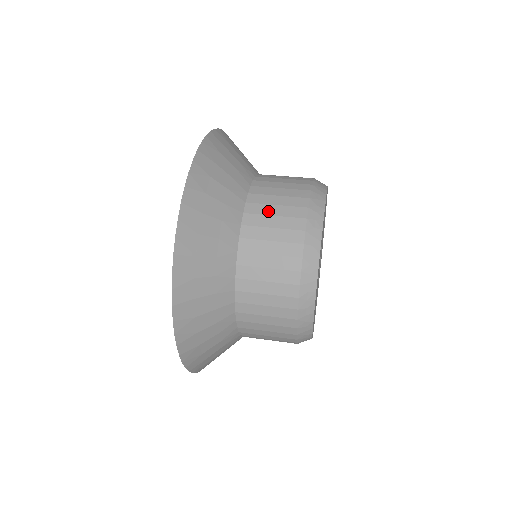
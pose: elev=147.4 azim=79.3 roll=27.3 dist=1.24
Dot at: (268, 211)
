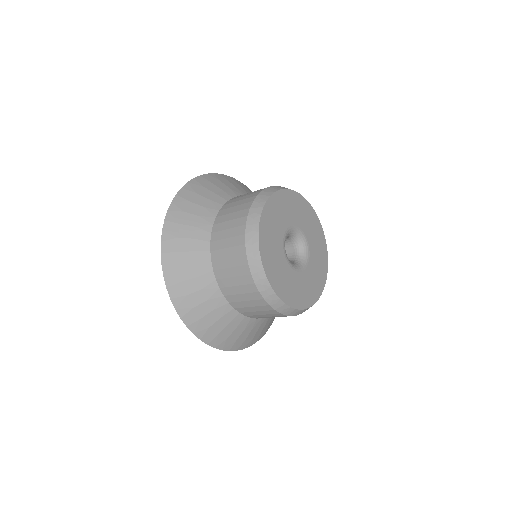
Dot at: occluded
